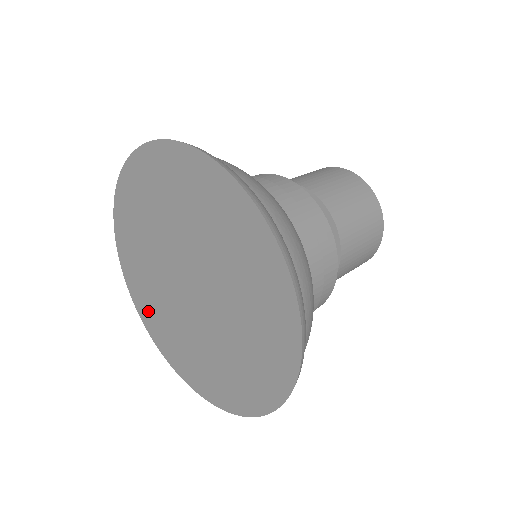
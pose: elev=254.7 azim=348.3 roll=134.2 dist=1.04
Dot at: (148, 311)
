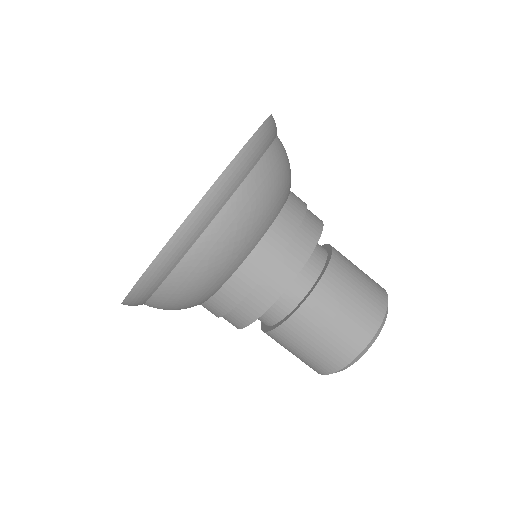
Dot at: occluded
